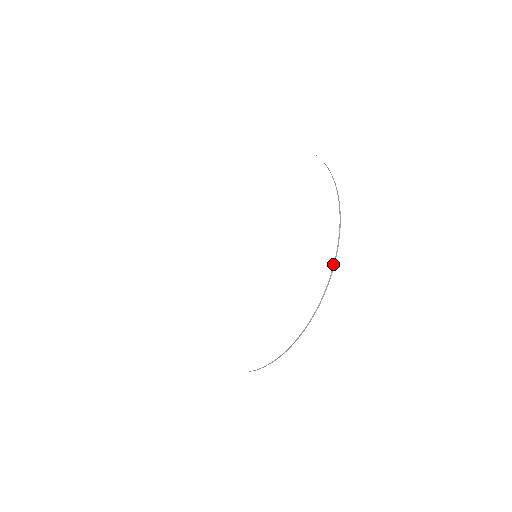
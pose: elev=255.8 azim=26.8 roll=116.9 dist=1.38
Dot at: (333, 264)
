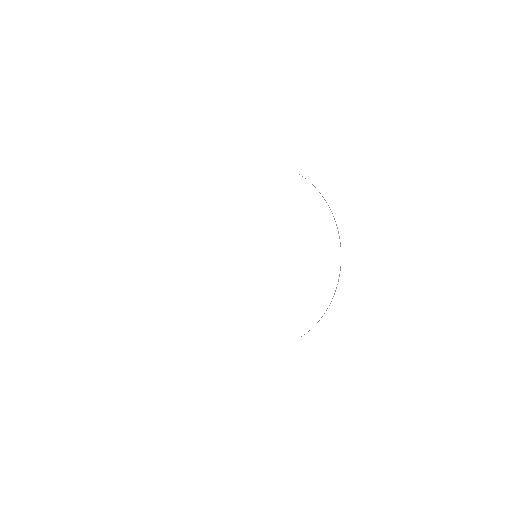
Dot at: occluded
